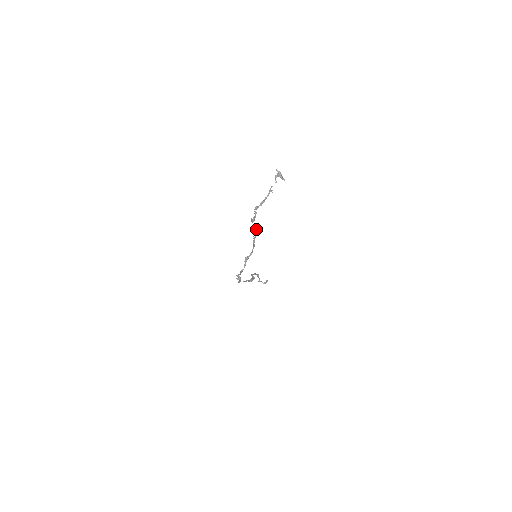
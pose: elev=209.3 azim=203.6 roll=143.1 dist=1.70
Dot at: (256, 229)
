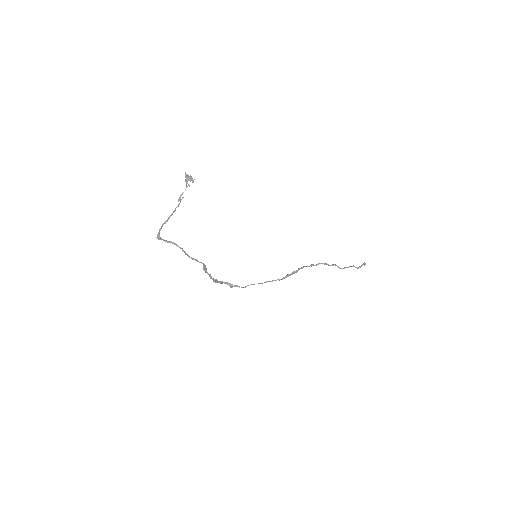
Dot at: (174, 244)
